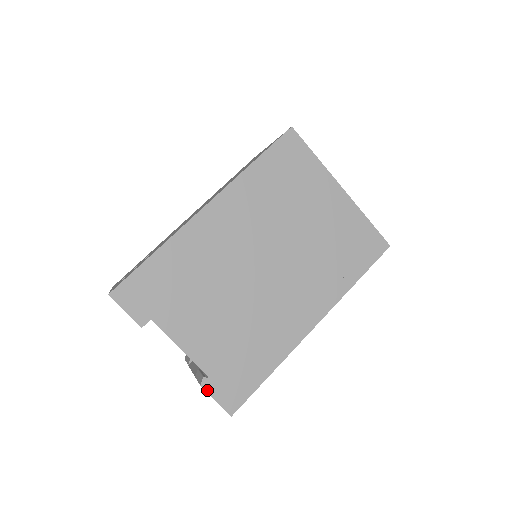
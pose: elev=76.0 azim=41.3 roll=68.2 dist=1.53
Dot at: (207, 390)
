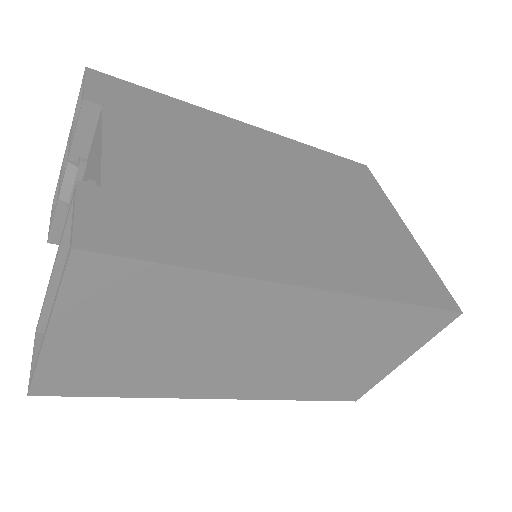
Dot at: (79, 193)
